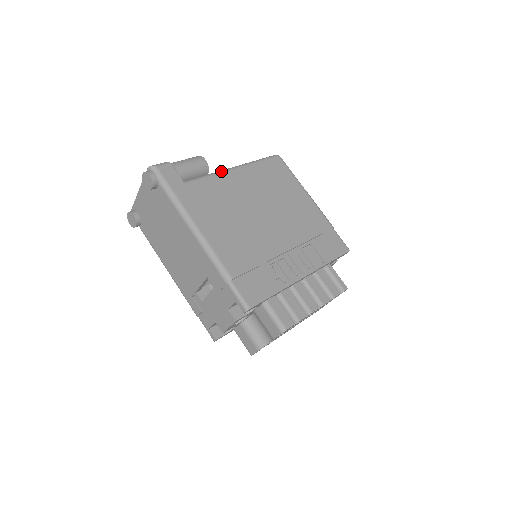
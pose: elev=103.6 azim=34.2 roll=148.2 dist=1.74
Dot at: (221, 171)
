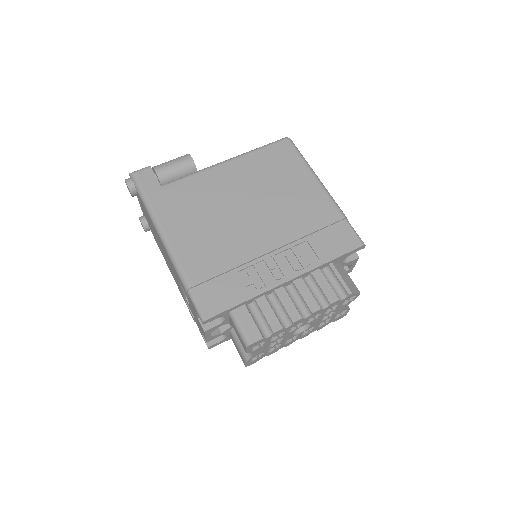
Dot at: (208, 167)
